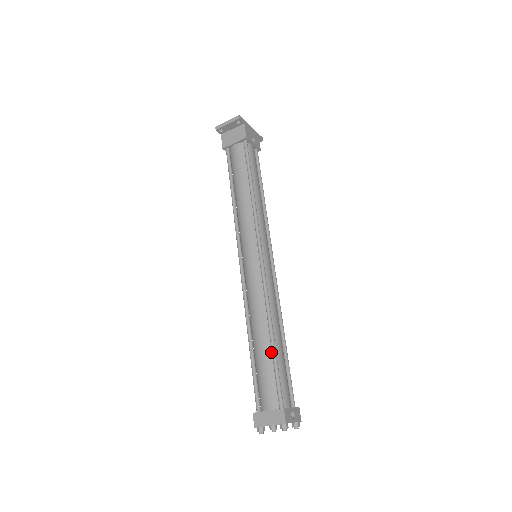
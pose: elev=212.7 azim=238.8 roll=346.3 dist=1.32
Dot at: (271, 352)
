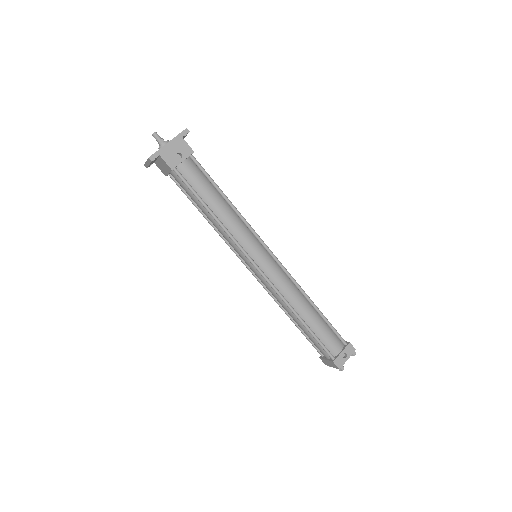
Dot at: (307, 328)
